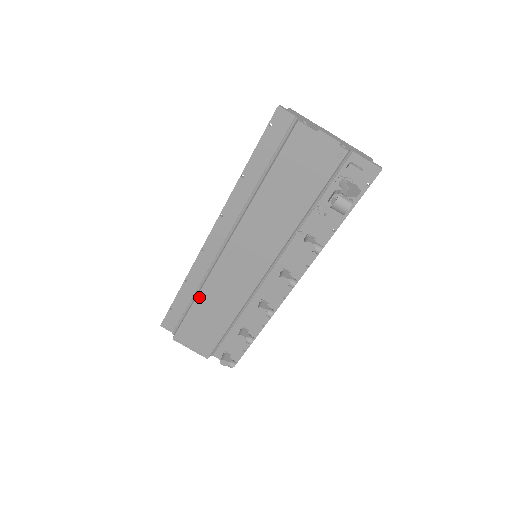
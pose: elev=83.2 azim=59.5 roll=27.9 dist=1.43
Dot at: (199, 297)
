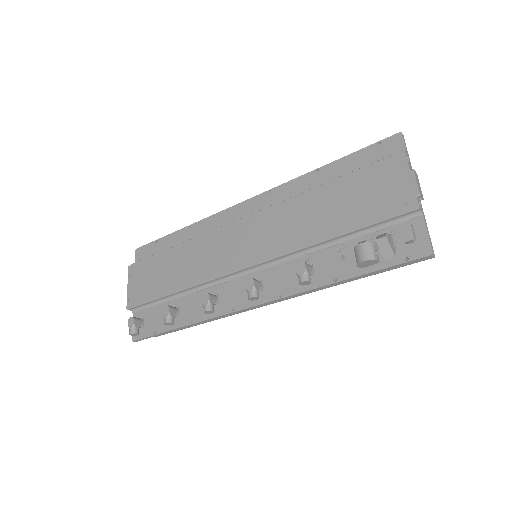
Dot at: (183, 245)
